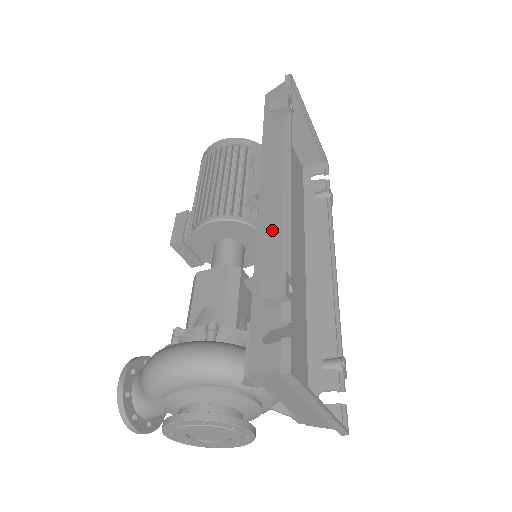
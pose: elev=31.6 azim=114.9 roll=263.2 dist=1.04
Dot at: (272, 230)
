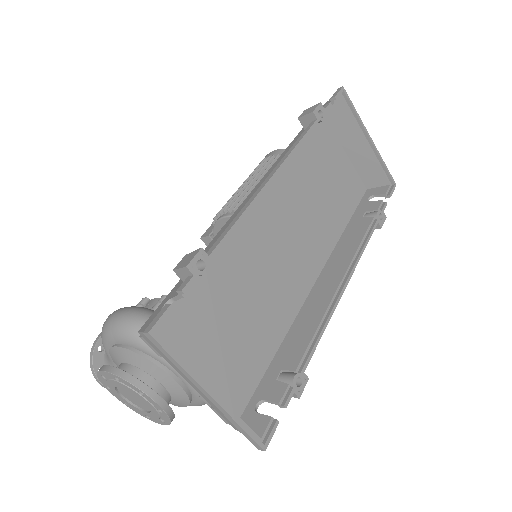
Dot at: occluded
